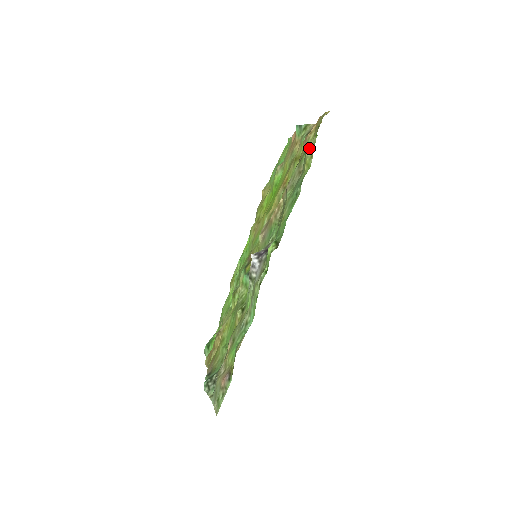
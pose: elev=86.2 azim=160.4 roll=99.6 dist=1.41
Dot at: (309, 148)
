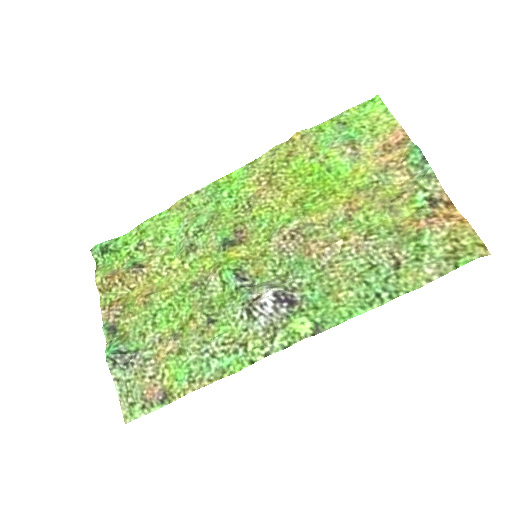
Dot at: (434, 265)
